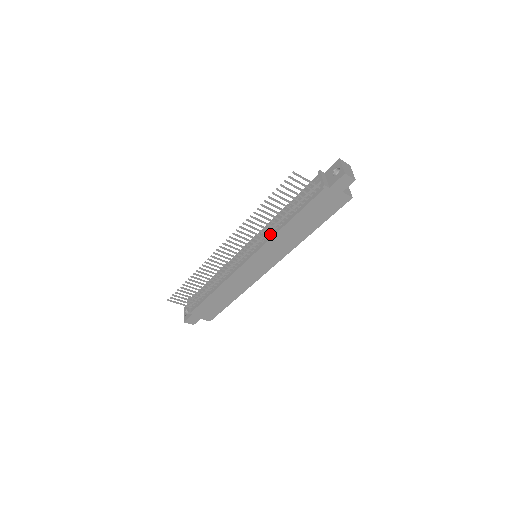
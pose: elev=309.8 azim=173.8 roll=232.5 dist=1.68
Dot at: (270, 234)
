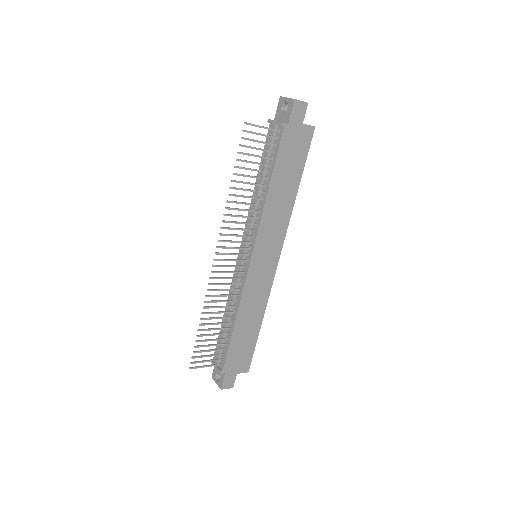
Dot at: (257, 217)
